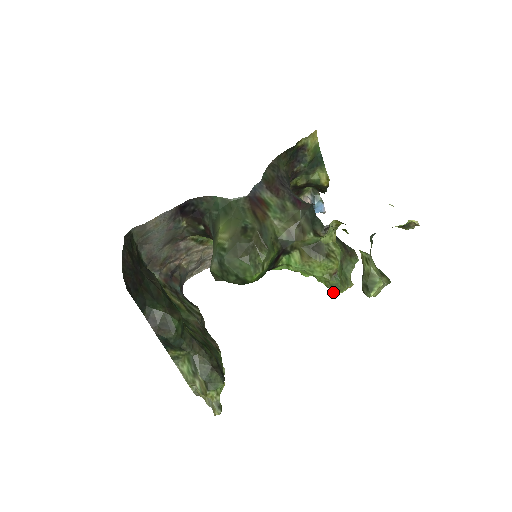
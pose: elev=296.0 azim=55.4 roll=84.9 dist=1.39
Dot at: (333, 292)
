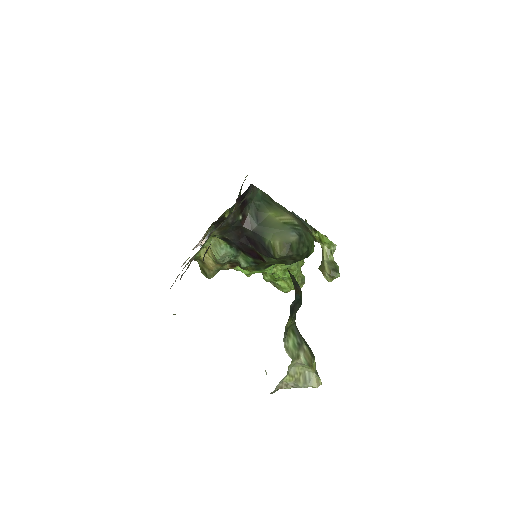
Dot at: occluded
